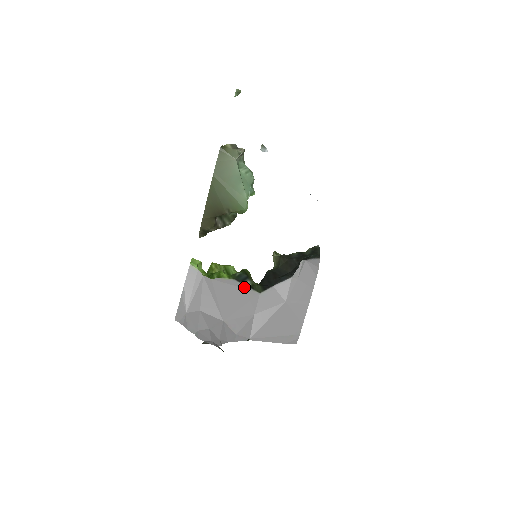
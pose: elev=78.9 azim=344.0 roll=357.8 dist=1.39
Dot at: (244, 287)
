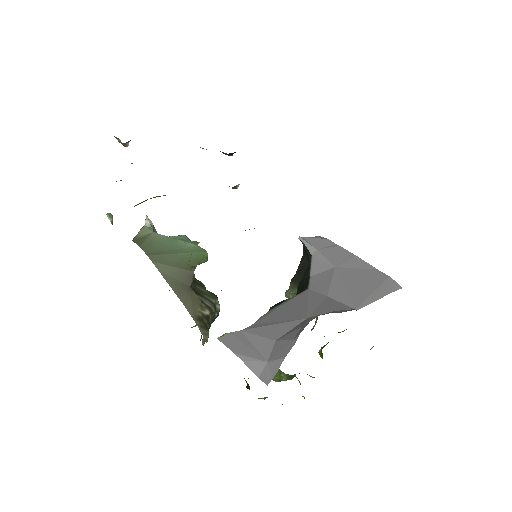
Dot at: (289, 300)
